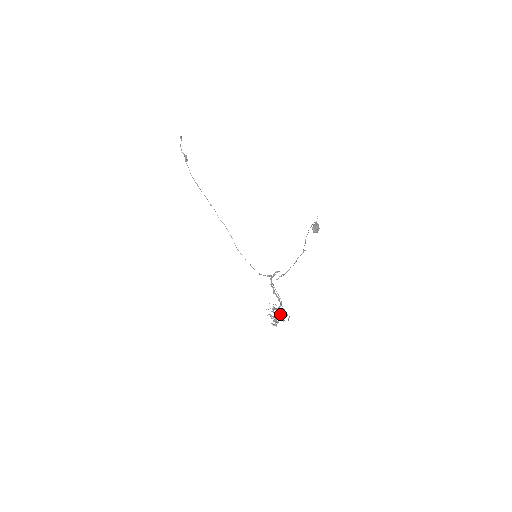
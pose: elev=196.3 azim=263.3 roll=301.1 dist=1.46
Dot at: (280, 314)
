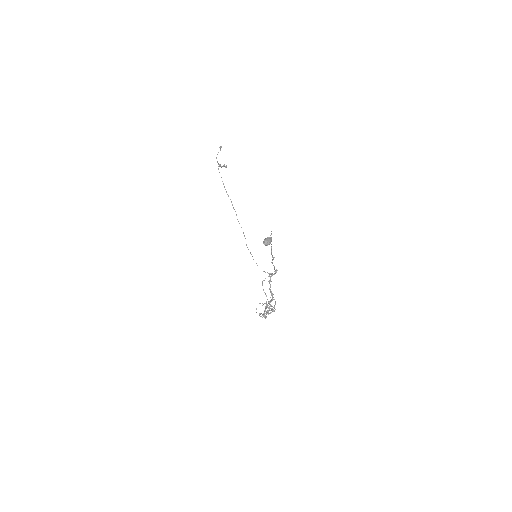
Dot at: (268, 308)
